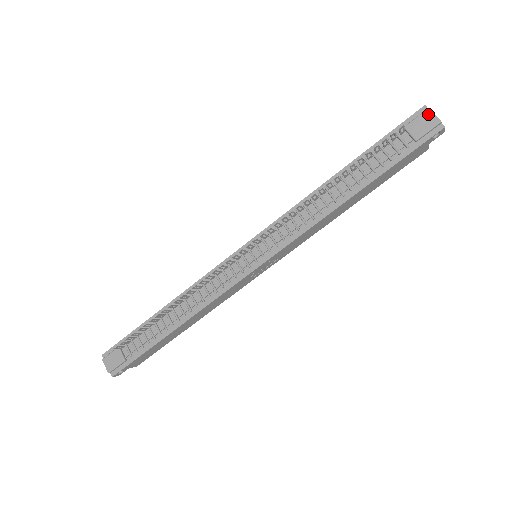
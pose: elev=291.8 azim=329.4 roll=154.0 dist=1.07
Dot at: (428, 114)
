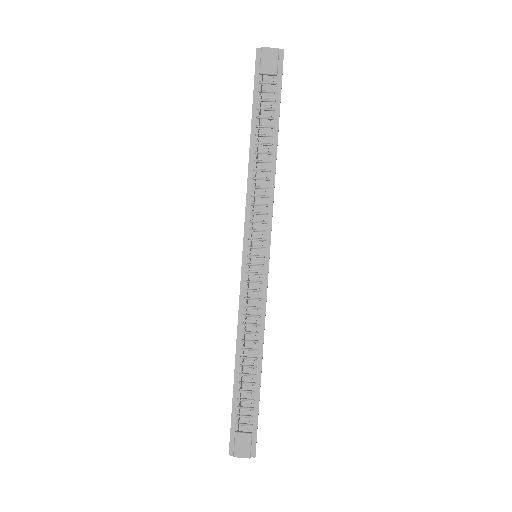
Dot at: (266, 51)
